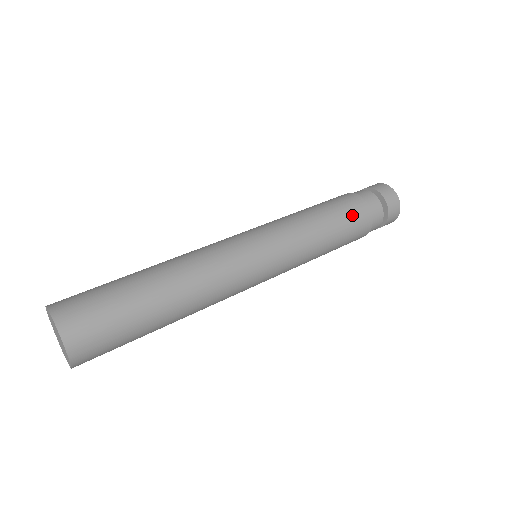
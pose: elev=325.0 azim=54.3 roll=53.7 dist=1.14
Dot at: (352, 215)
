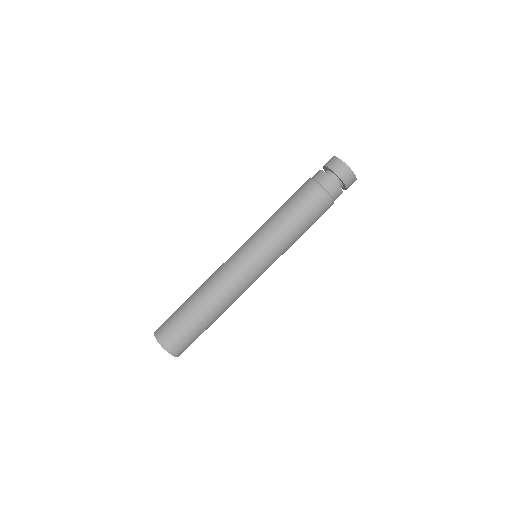
Dot at: occluded
